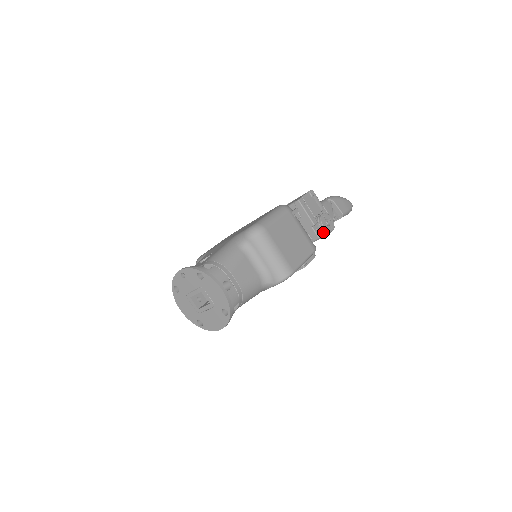
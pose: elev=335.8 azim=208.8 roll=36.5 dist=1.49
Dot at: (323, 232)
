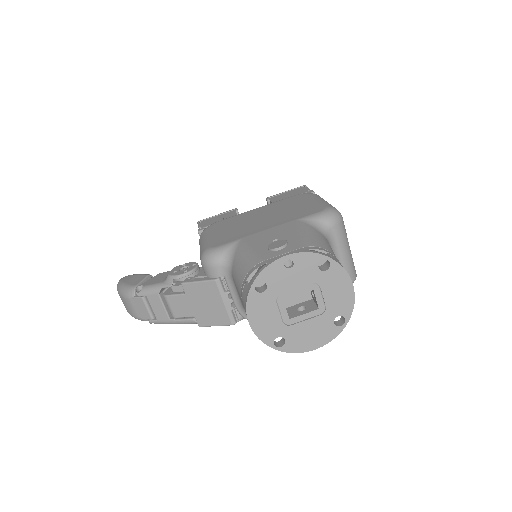
Dot at: occluded
